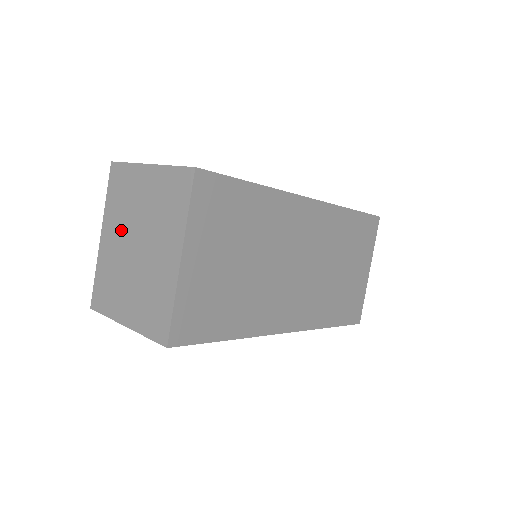
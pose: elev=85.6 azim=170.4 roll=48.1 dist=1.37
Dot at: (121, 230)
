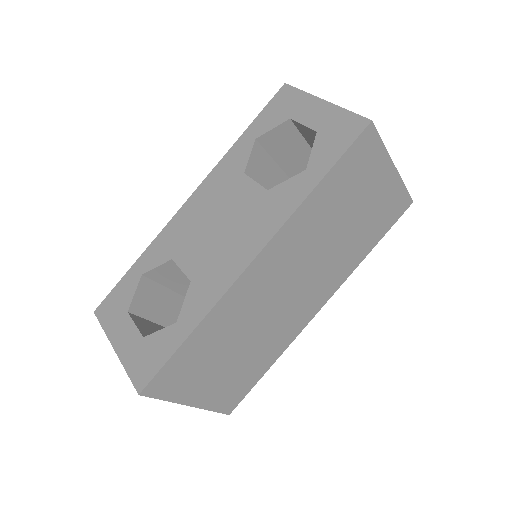
Dot at: occluded
